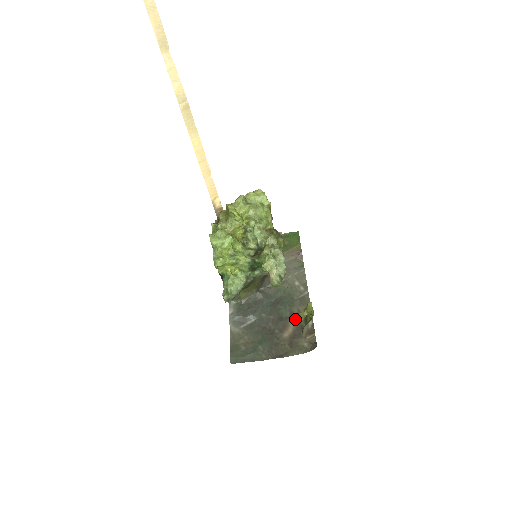
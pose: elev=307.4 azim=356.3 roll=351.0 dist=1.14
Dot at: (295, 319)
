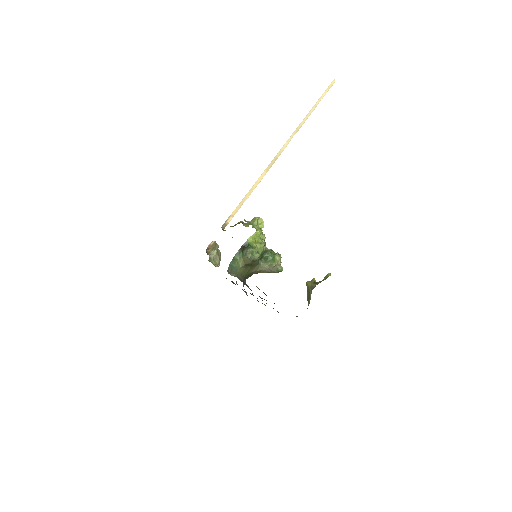
Dot at: occluded
